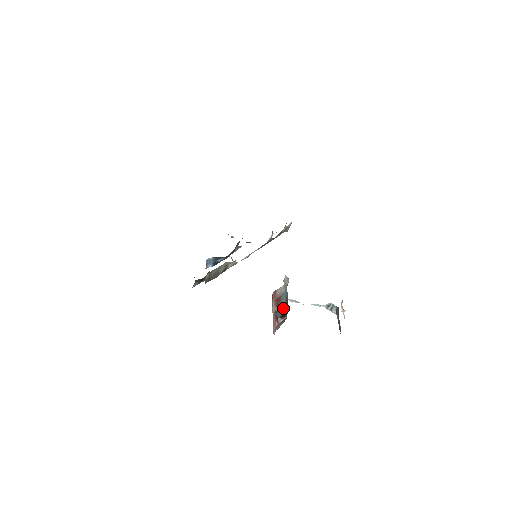
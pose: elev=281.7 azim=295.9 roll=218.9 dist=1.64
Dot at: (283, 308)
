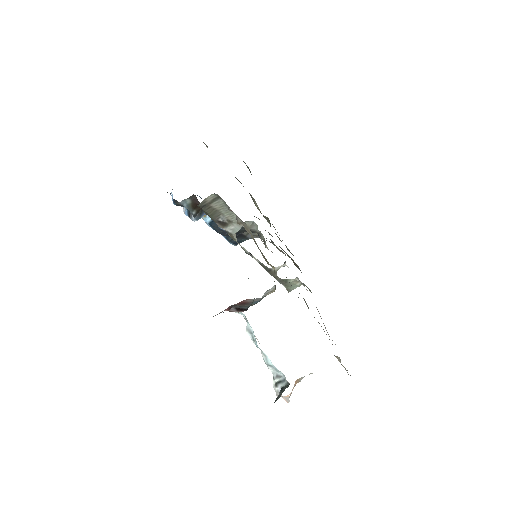
Dot at: (246, 306)
